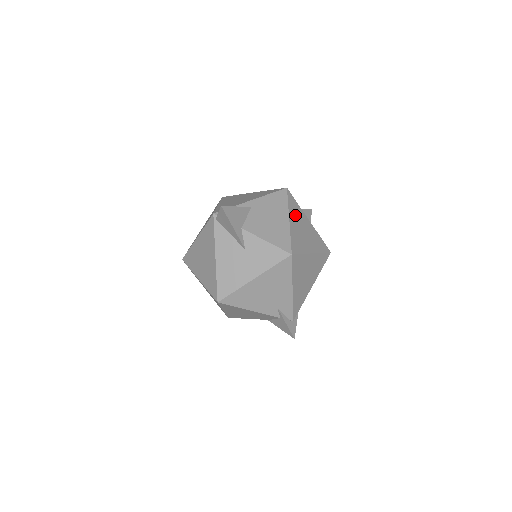
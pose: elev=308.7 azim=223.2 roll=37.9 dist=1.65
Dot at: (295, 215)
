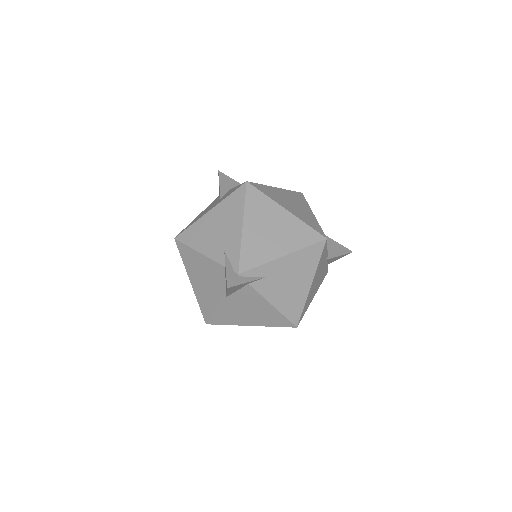
Dot at: (291, 196)
